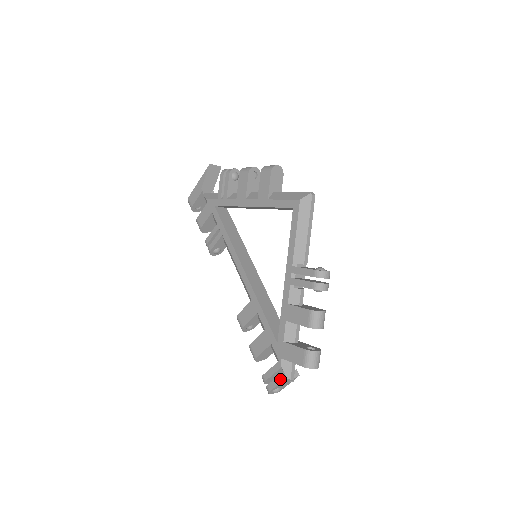
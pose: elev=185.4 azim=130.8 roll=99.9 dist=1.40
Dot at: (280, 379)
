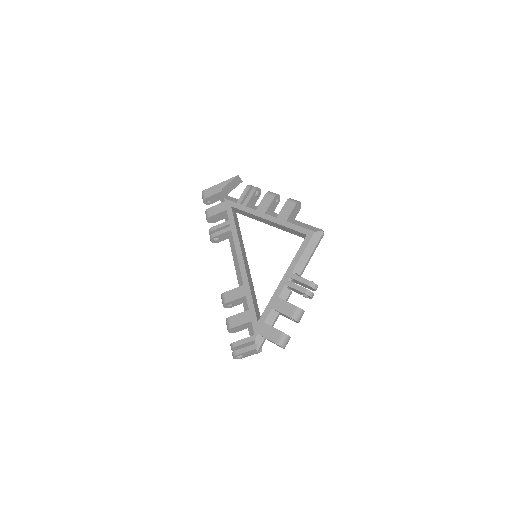
Dot at: (251, 348)
